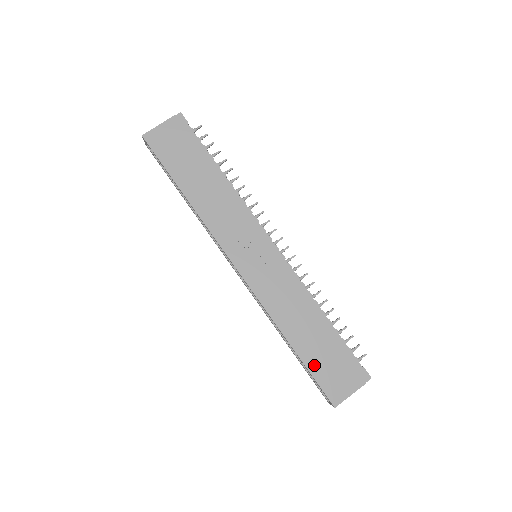
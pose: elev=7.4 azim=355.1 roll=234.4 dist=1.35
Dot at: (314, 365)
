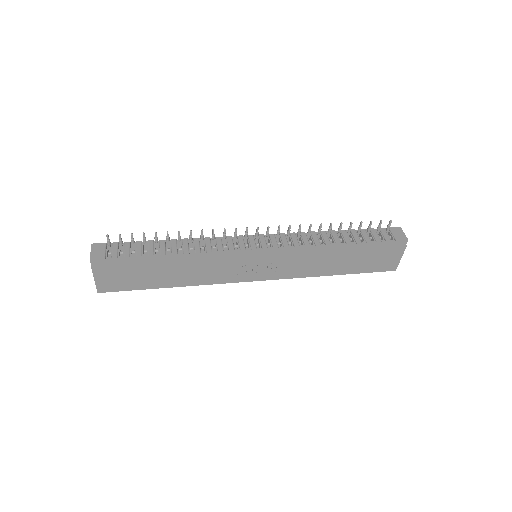
Dot at: (361, 269)
